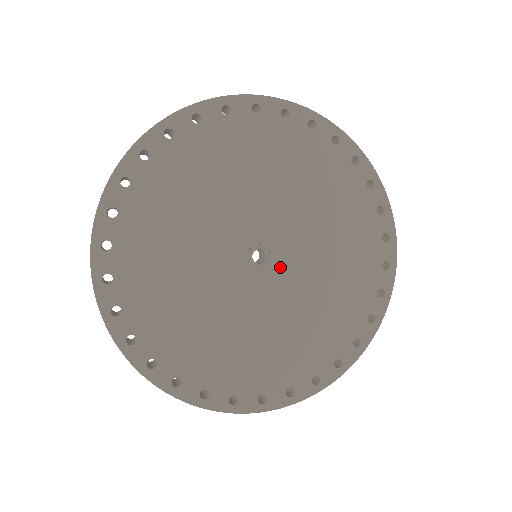
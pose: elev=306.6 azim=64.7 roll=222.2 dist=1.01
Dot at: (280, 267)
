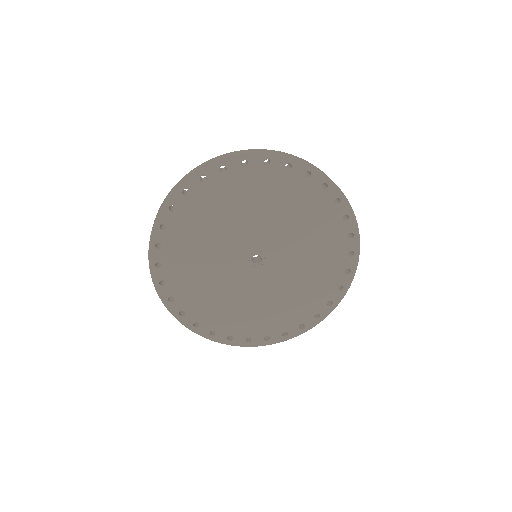
Dot at: (268, 269)
